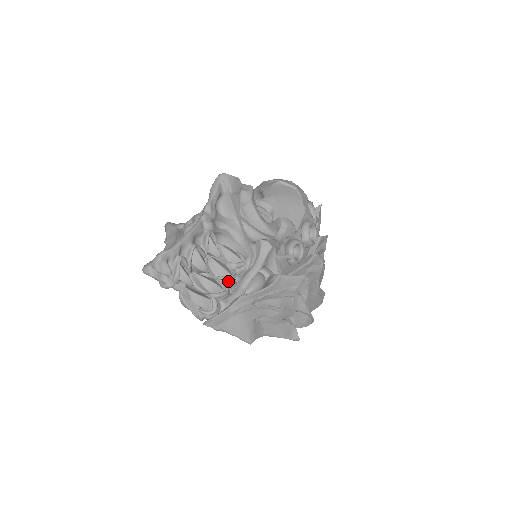
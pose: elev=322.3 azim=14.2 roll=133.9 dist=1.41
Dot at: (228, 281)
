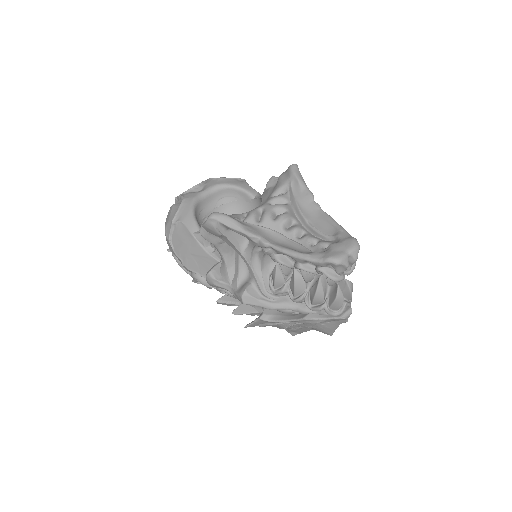
Dot at: occluded
